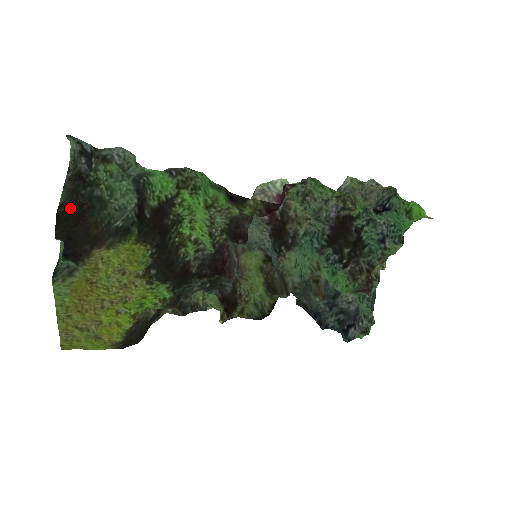
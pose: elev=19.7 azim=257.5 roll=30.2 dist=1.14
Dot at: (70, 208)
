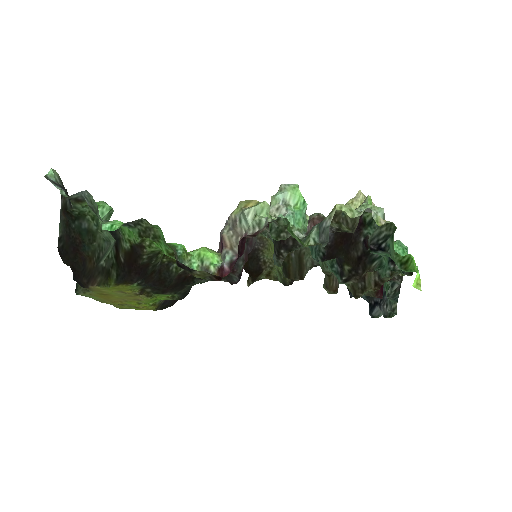
Dot at: (67, 242)
